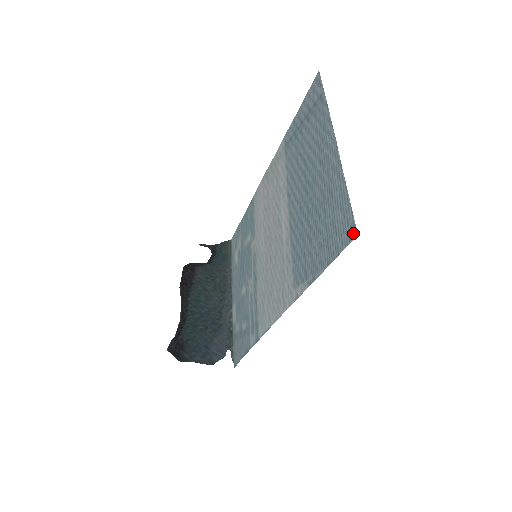
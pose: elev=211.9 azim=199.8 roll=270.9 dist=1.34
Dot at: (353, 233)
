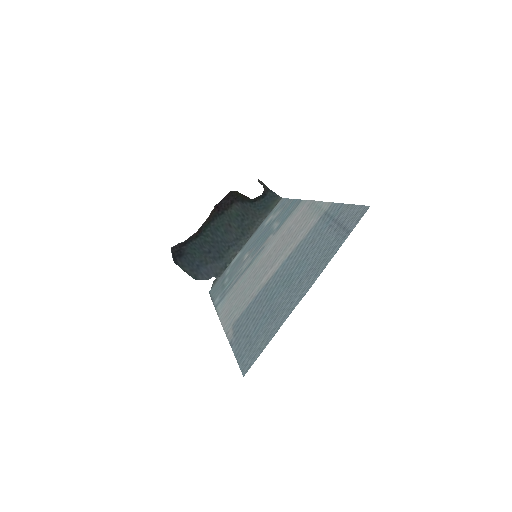
Dot at: (245, 370)
